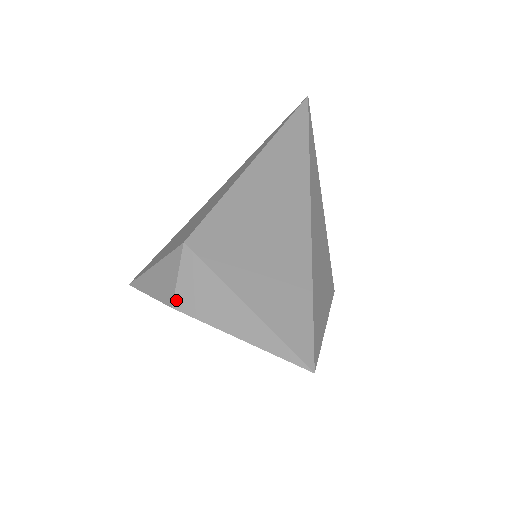
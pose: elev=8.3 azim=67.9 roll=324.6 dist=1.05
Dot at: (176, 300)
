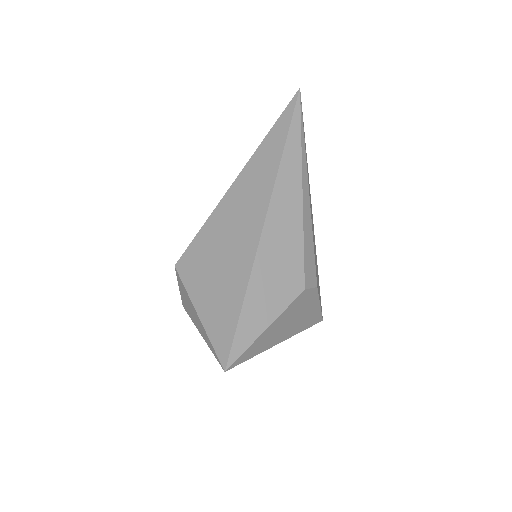
Dot at: (182, 302)
